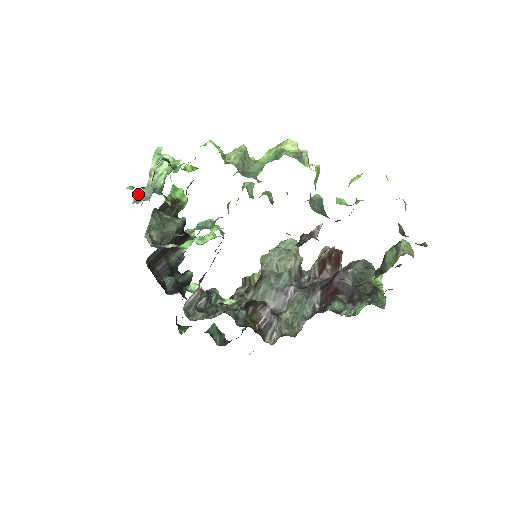
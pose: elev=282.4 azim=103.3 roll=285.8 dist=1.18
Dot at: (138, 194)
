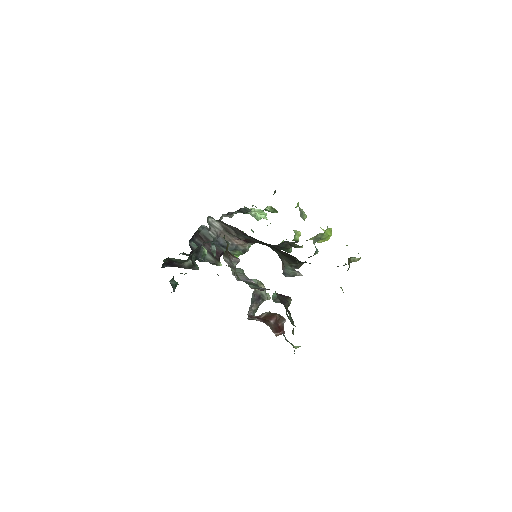
Dot at: occluded
